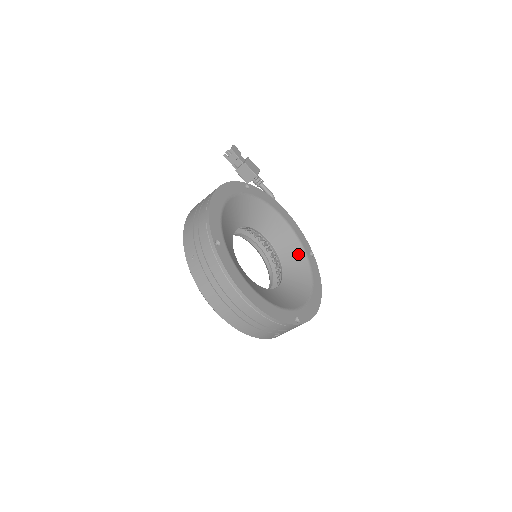
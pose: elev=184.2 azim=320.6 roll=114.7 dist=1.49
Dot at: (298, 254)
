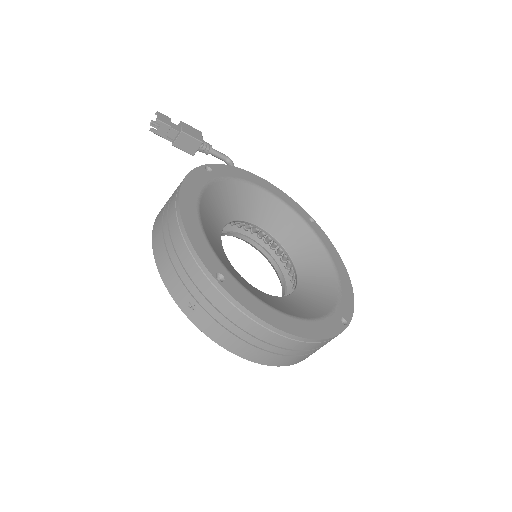
Dot at: (298, 228)
